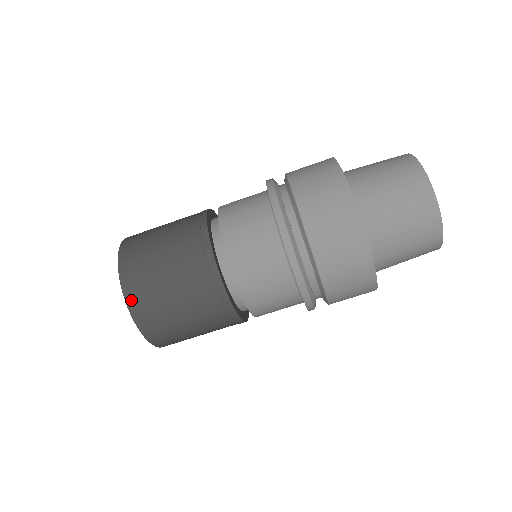
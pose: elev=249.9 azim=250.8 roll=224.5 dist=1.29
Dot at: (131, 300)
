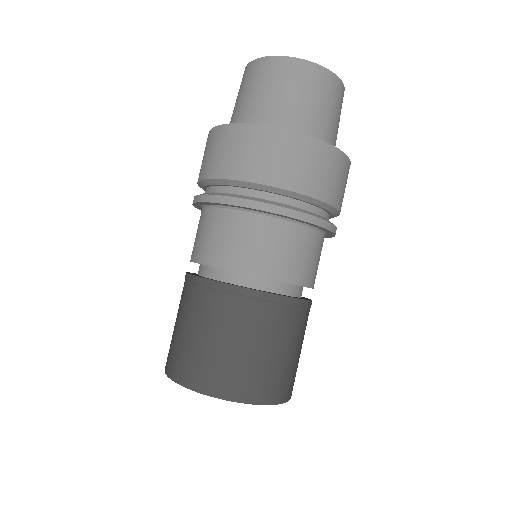
Dot at: (222, 392)
